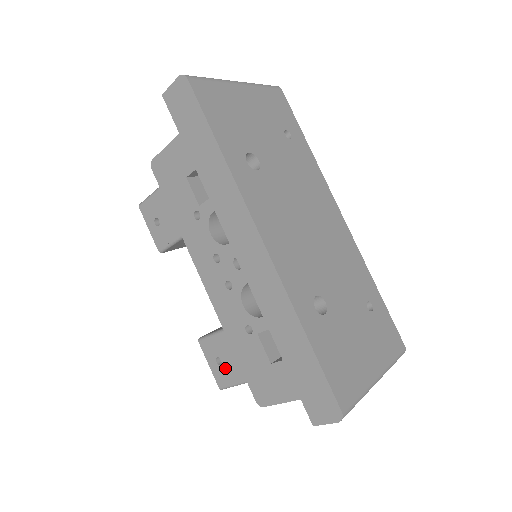
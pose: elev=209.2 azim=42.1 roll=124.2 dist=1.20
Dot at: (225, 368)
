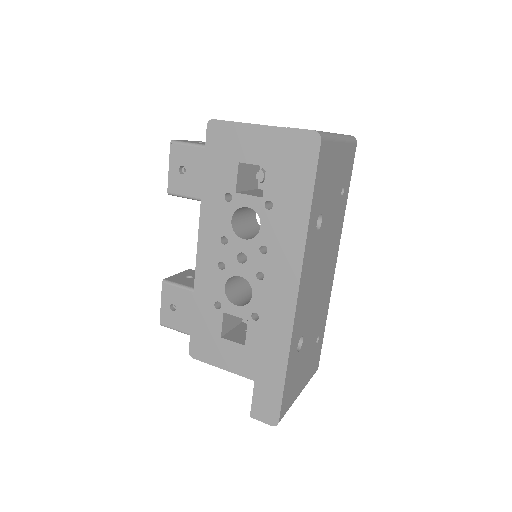
Dot at: (176, 315)
